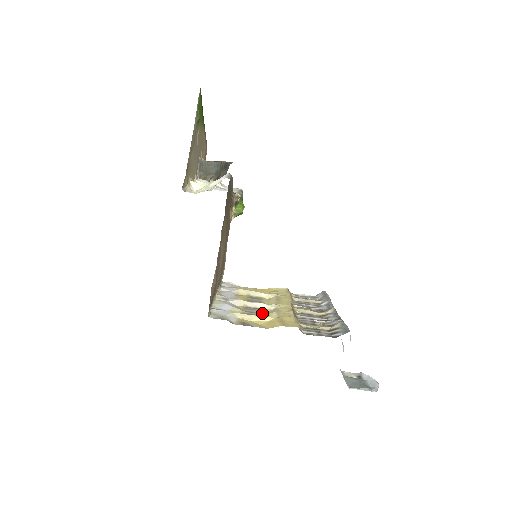
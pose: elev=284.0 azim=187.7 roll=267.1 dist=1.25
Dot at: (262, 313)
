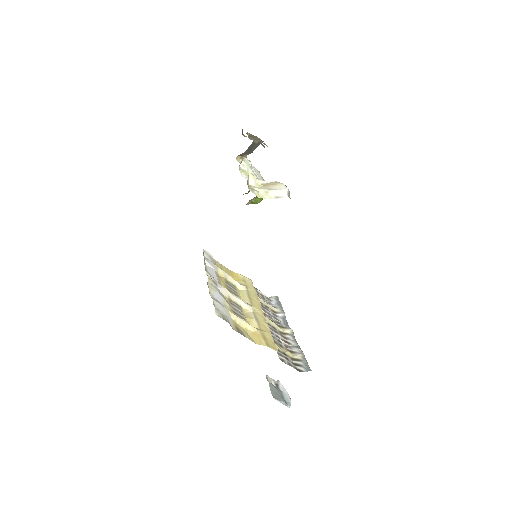
Dot at: (244, 314)
